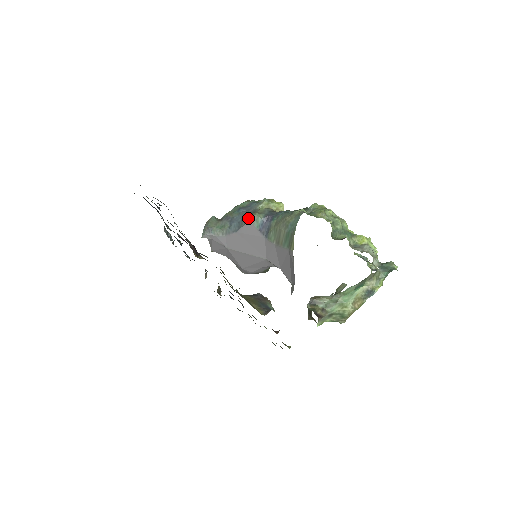
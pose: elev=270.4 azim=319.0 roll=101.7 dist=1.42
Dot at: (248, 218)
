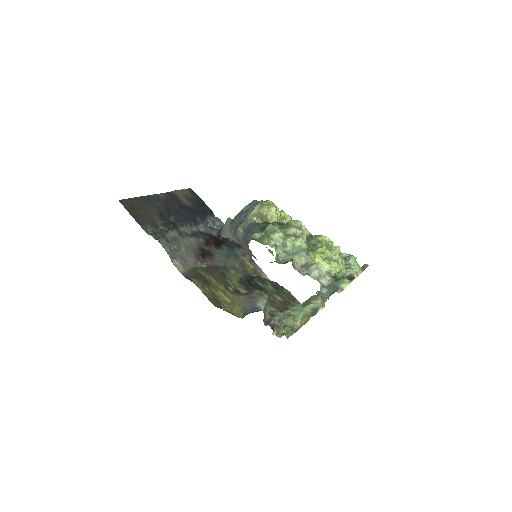
Dot at: (236, 230)
